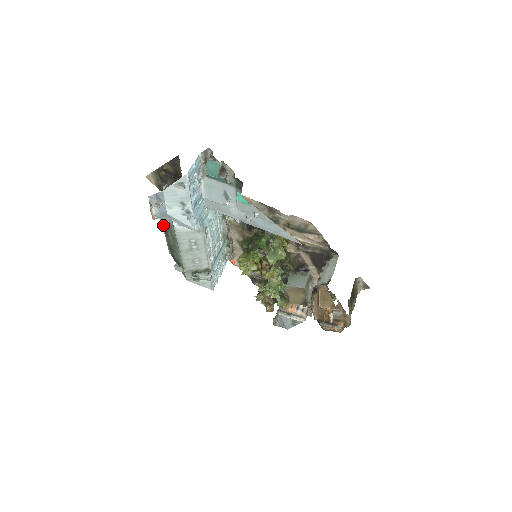
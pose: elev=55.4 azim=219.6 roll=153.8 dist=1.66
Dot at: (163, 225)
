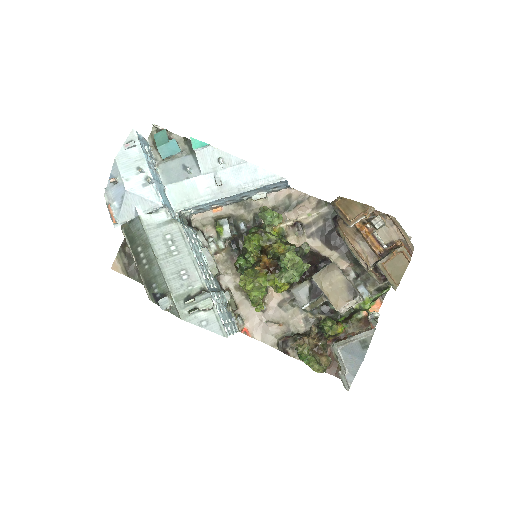
Dot at: (131, 248)
